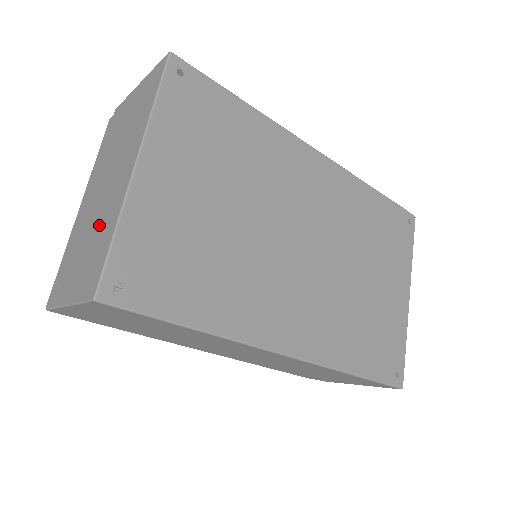
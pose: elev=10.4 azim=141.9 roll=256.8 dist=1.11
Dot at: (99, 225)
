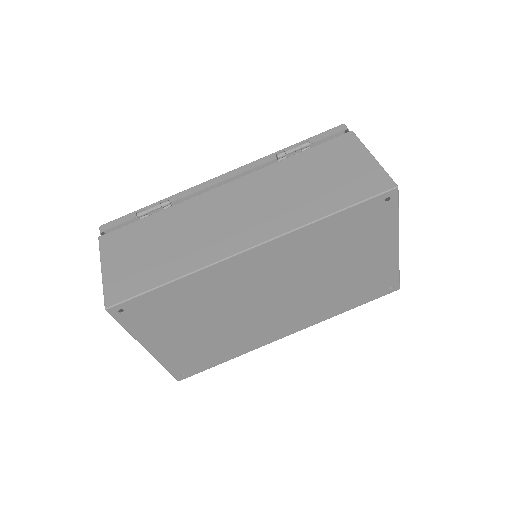
Dot at: occluded
